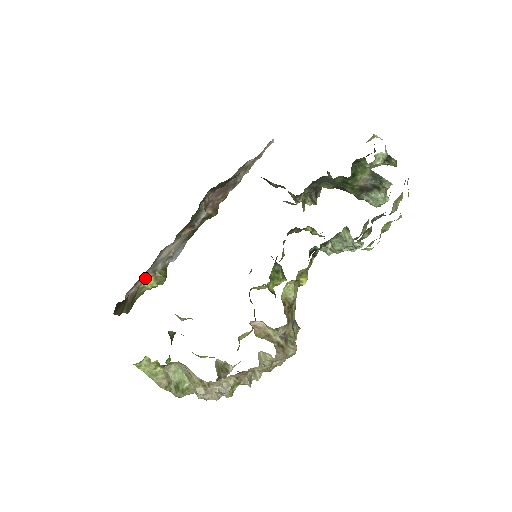
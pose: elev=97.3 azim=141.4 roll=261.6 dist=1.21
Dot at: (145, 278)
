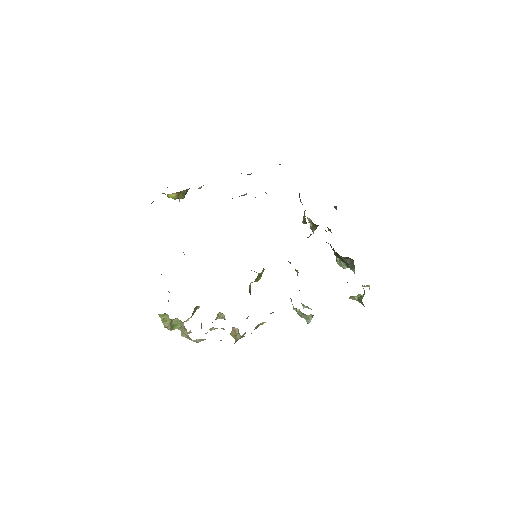
Dot at: occluded
